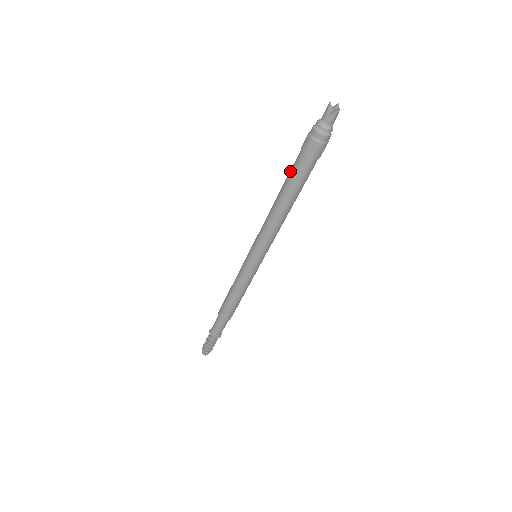
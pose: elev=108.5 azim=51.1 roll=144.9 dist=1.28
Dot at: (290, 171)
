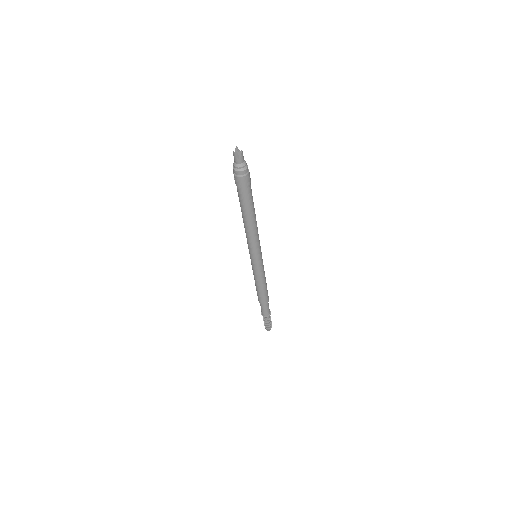
Dot at: (240, 201)
